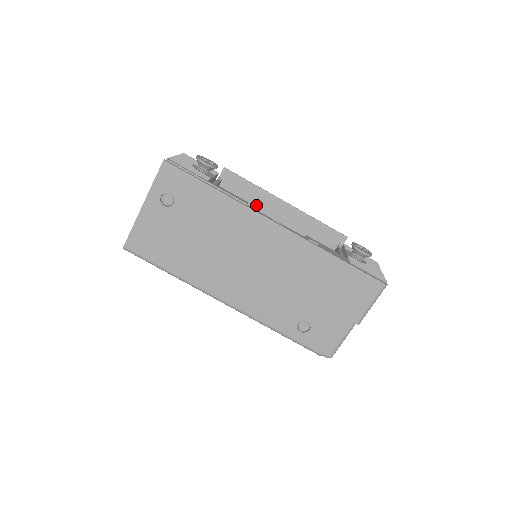
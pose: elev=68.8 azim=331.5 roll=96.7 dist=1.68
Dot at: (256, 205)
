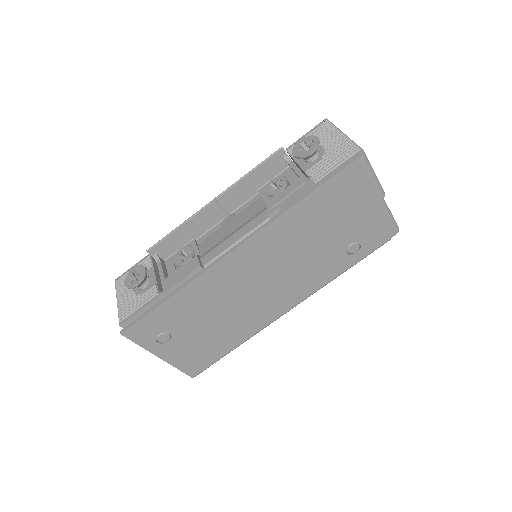
Dot at: (201, 232)
